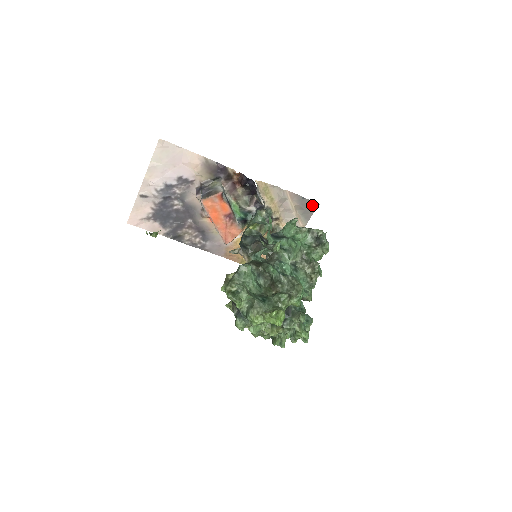
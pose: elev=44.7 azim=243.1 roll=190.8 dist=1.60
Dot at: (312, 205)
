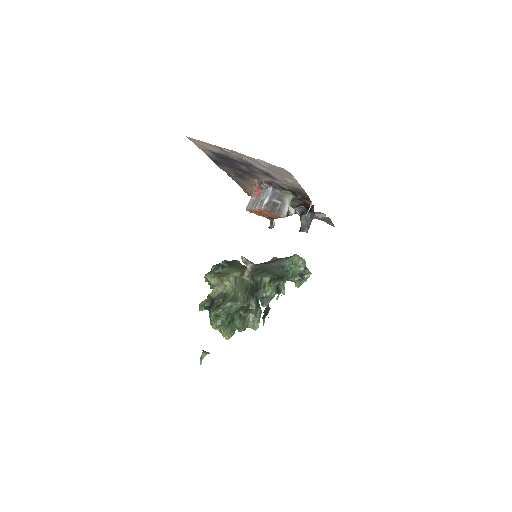
Dot at: (331, 223)
